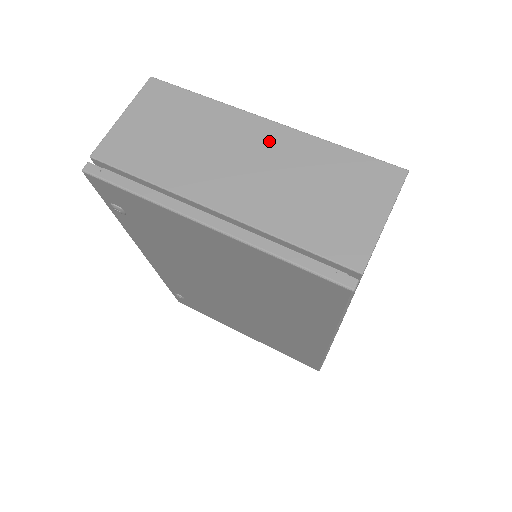
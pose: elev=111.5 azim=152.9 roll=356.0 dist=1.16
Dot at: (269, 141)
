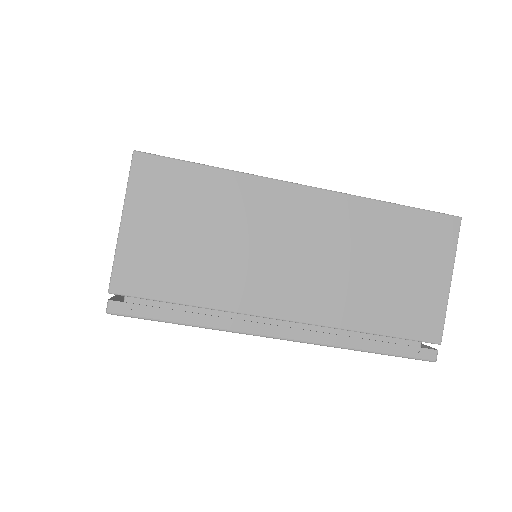
Dot at: (315, 216)
